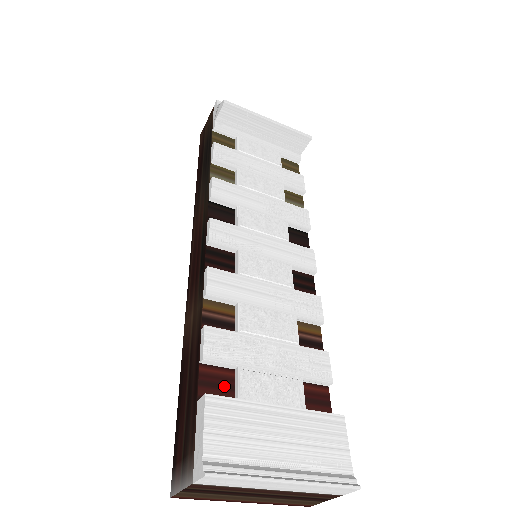
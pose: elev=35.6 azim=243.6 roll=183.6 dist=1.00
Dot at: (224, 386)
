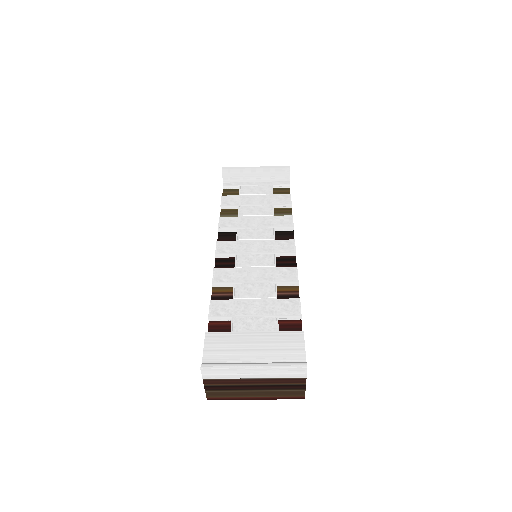
Dot at: (224, 330)
